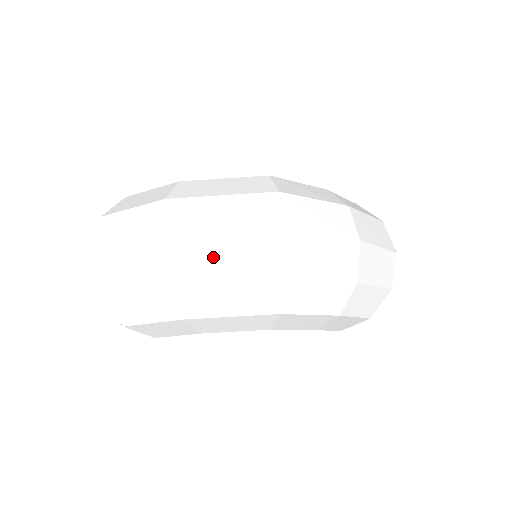
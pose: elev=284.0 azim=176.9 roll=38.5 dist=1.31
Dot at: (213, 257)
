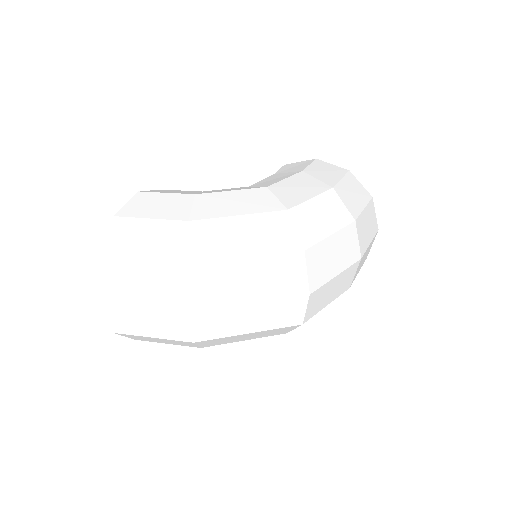
Dot at: (240, 320)
